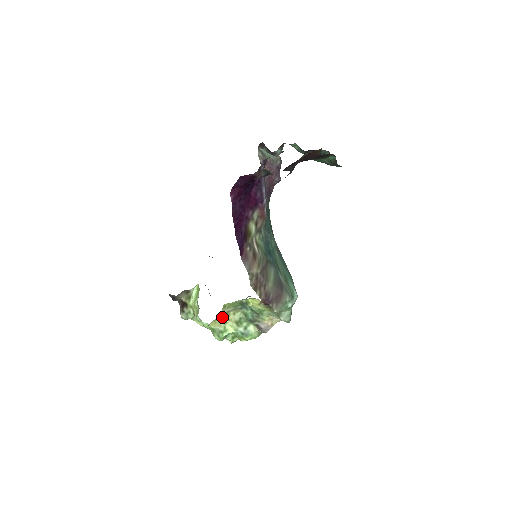
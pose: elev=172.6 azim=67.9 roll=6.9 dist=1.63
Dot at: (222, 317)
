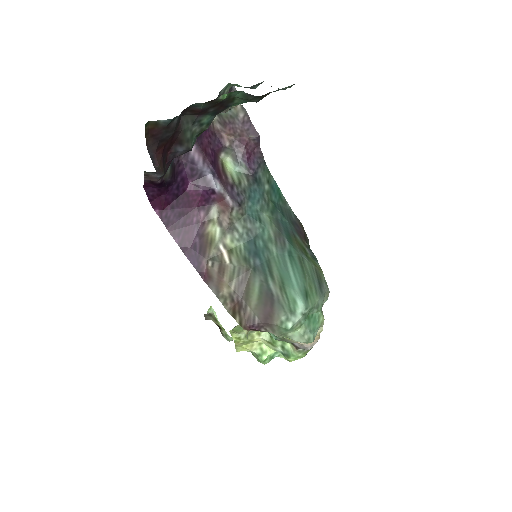
Dot at: (244, 342)
